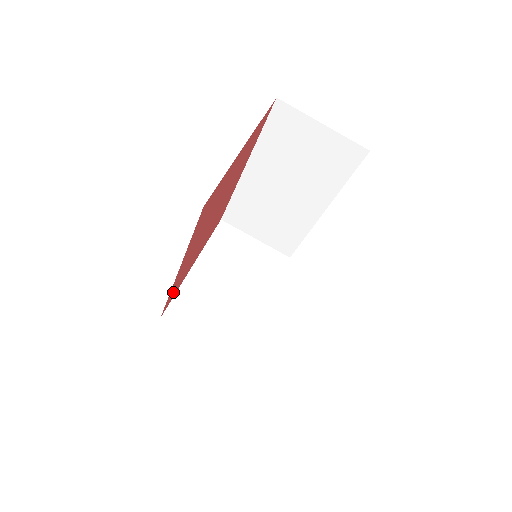
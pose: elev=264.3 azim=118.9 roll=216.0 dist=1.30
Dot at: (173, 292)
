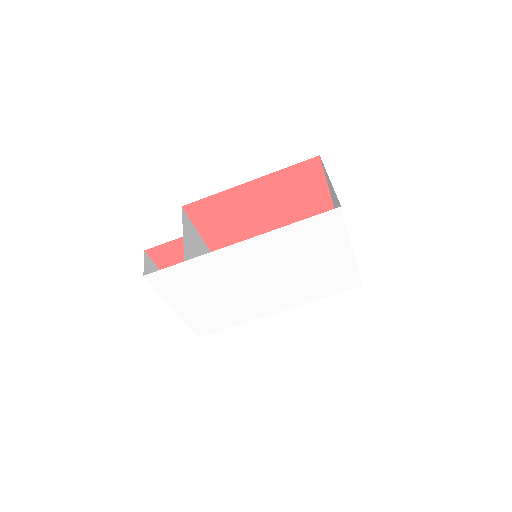
Dot at: (207, 208)
